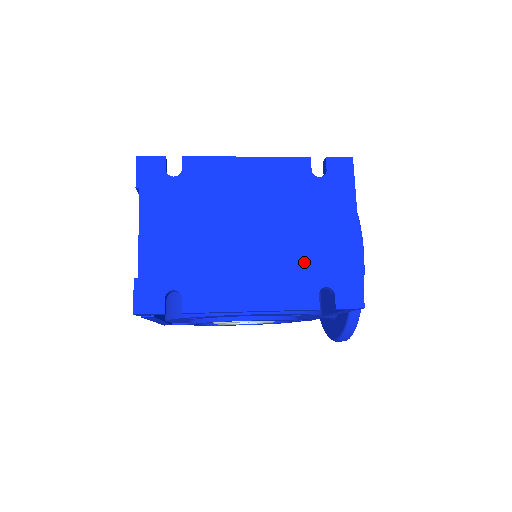
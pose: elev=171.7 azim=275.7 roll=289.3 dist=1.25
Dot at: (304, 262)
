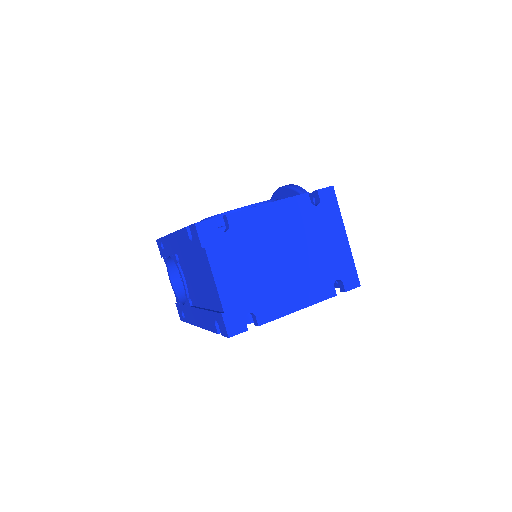
Dot at: (321, 268)
